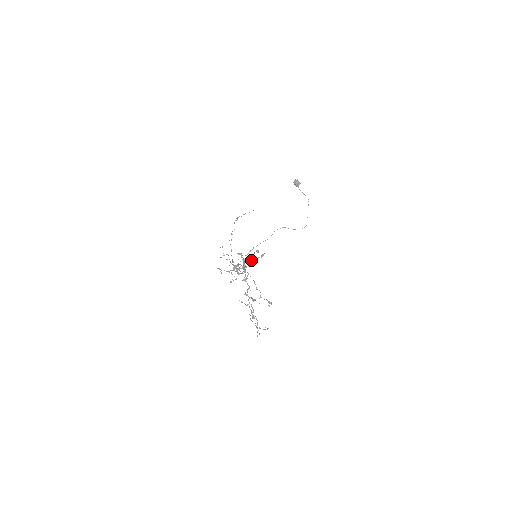
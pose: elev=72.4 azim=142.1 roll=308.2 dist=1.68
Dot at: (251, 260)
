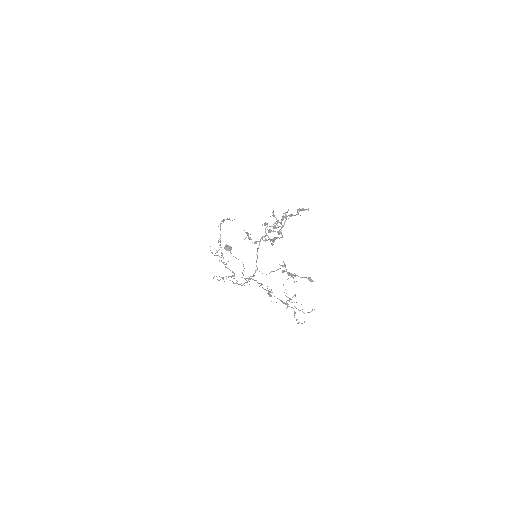
Dot at: (301, 209)
